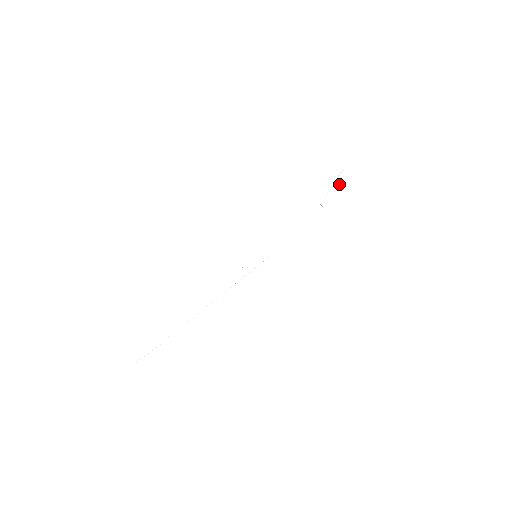
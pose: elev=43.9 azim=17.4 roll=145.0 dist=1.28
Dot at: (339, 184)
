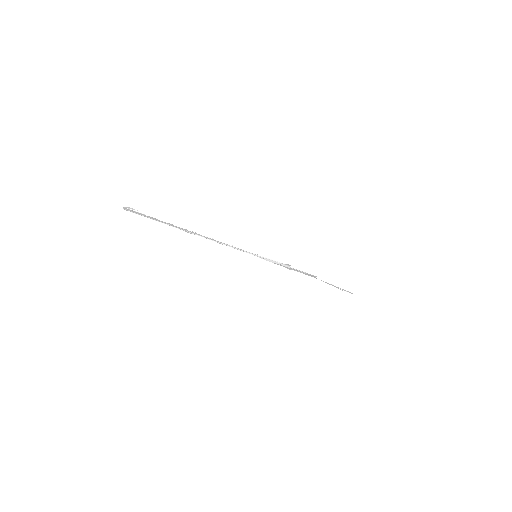
Dot at: (334, 285)
